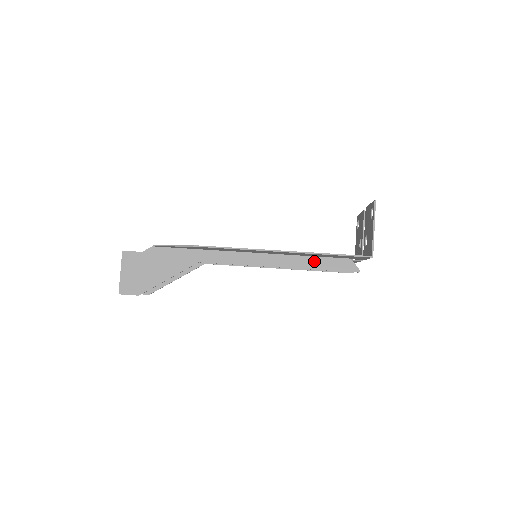
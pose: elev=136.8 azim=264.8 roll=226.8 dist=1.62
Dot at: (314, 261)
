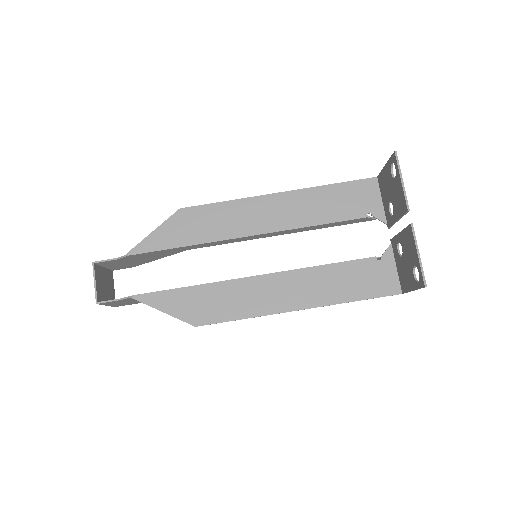
Dot at: occluded
